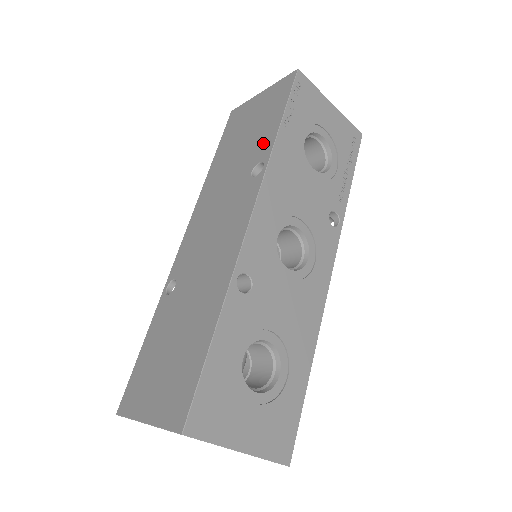
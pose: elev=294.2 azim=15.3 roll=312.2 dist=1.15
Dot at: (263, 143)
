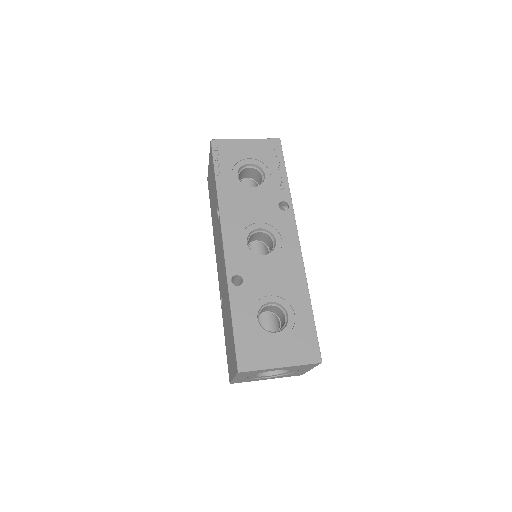
Dot at: (215, 195)
